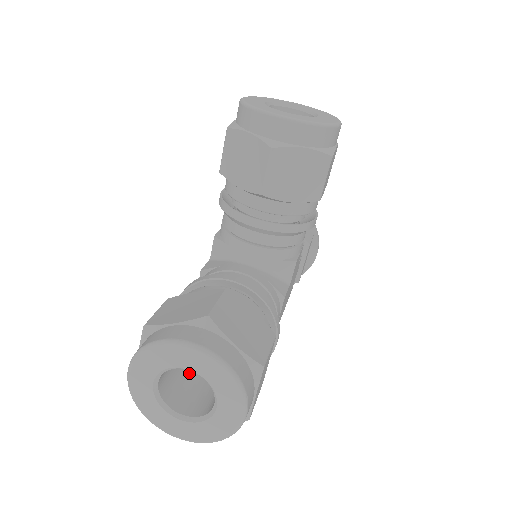
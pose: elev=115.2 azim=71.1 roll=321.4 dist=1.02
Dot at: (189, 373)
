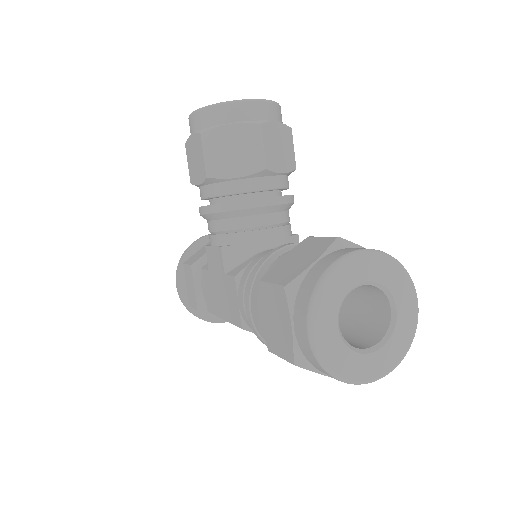
Dot at: occluded
